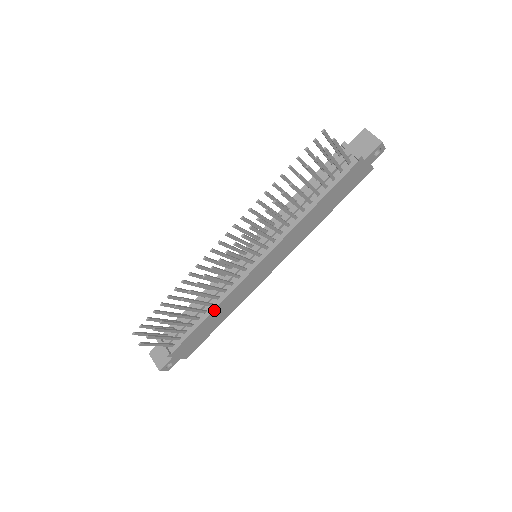
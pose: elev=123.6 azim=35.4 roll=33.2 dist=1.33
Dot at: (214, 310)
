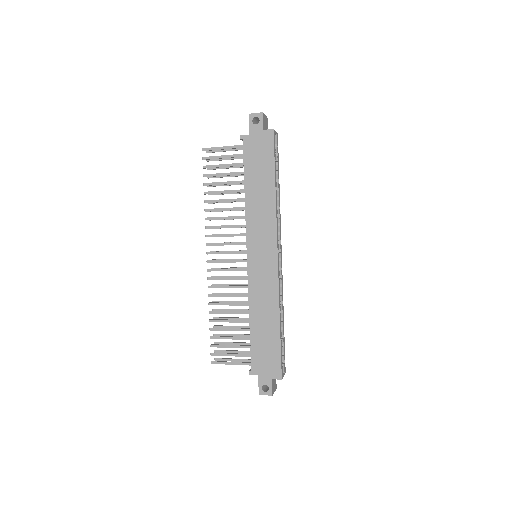
Dot at: (251, 315)
